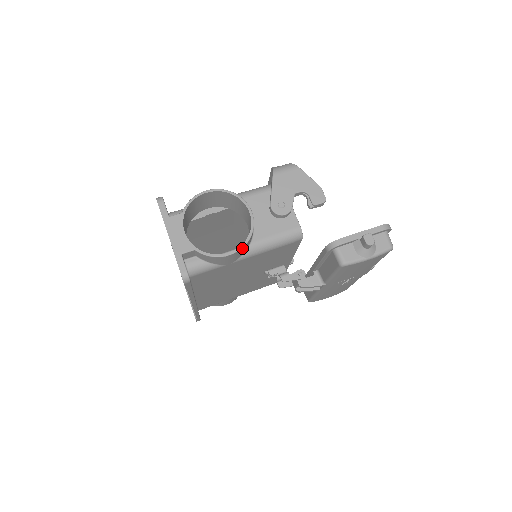
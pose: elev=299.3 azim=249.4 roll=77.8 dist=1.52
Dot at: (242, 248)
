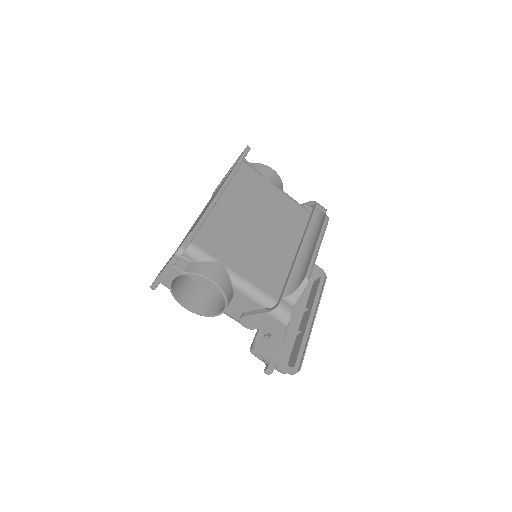
Dot at: (197, 313)
